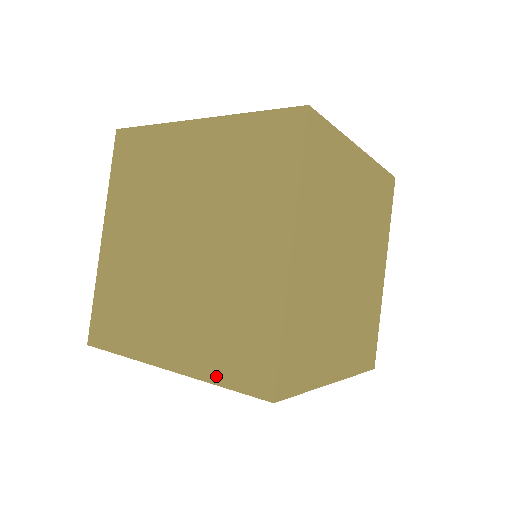
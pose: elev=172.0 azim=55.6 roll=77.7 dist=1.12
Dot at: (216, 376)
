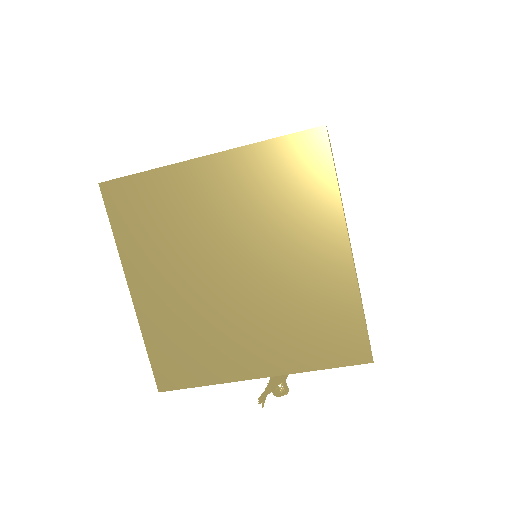
Dot at: (266, 141)
